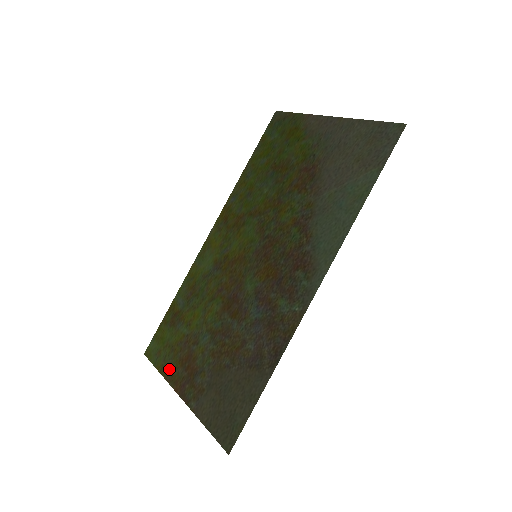
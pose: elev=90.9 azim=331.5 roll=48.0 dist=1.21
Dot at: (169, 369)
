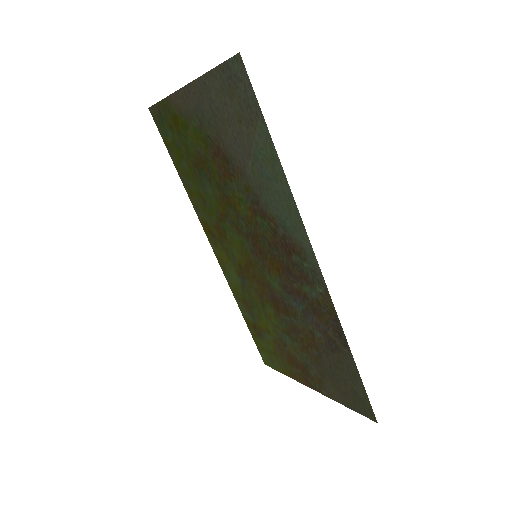
Dot at: (288, 371)
